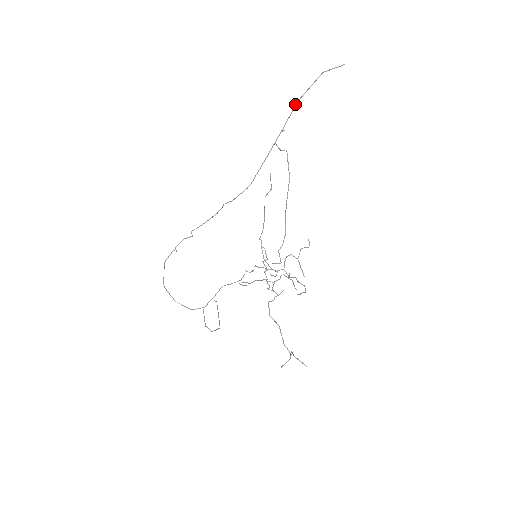
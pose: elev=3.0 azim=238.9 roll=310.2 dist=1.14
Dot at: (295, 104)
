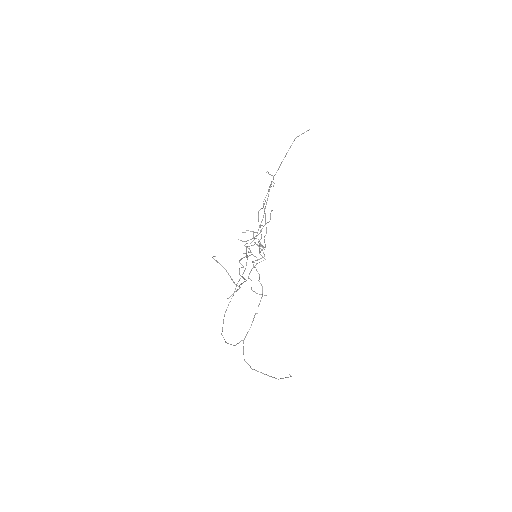
Dot at: occluded
